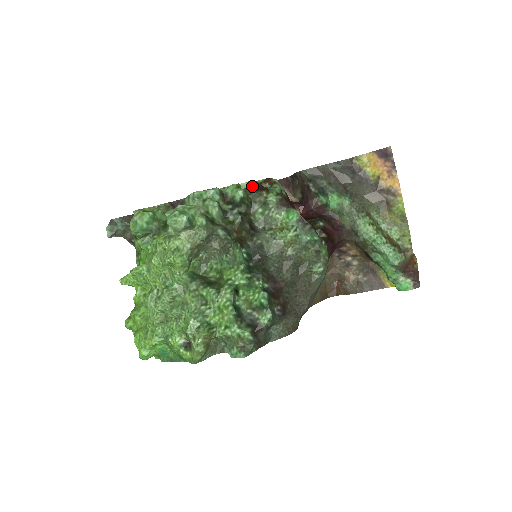
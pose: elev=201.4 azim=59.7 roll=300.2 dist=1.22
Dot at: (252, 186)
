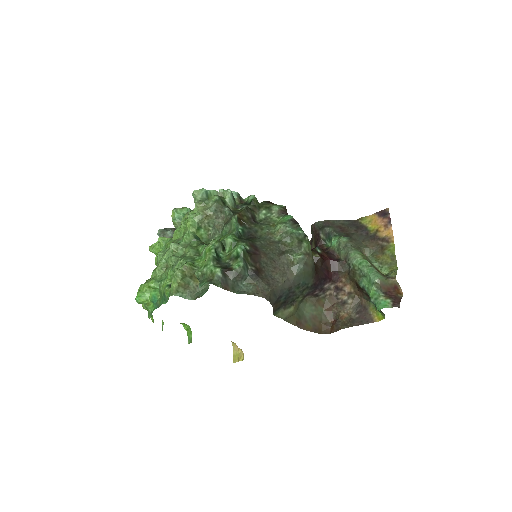
Dot at: (264, 201)
